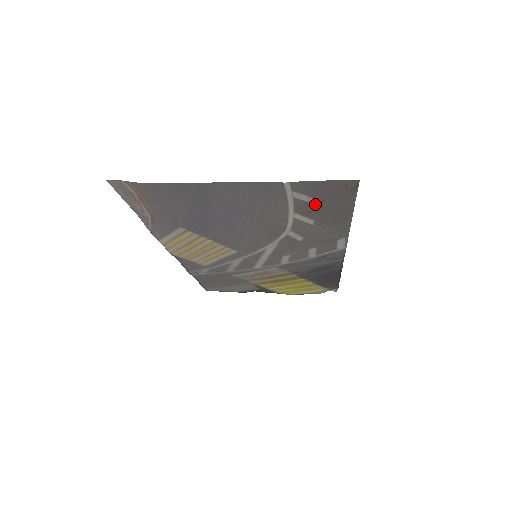
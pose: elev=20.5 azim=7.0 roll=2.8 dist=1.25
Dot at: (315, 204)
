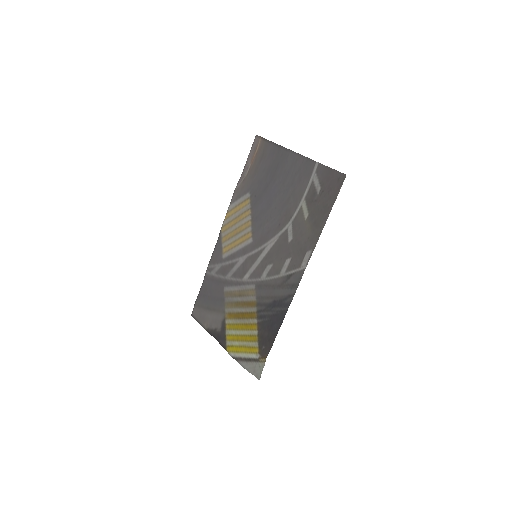
Dot at: (318, 194)
